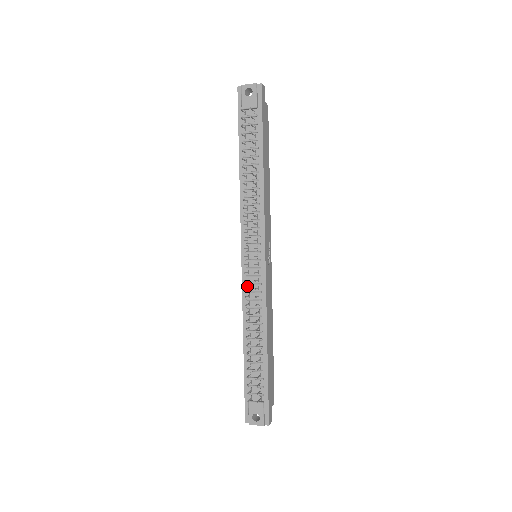
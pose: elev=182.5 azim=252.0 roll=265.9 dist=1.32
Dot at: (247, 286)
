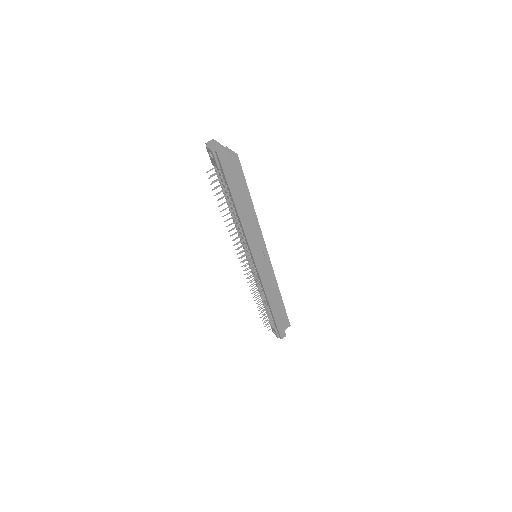
Dot at: (253, 272)
